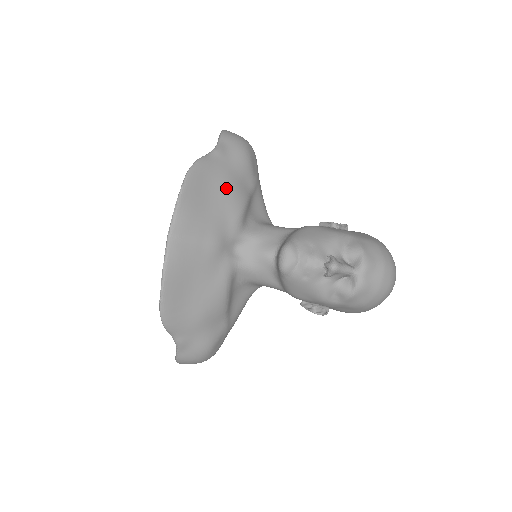
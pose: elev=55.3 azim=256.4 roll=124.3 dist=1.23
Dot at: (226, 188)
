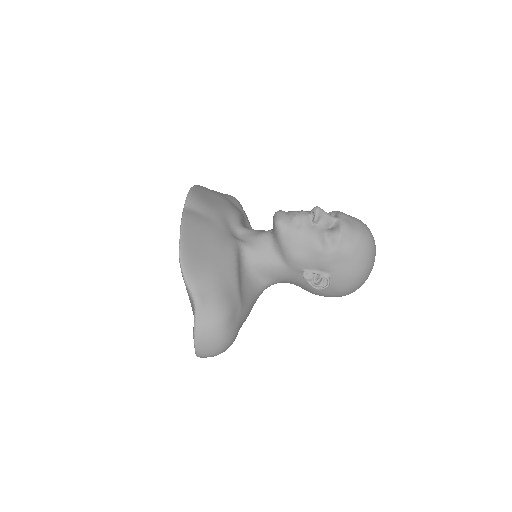
Dot at: (224, 201)
